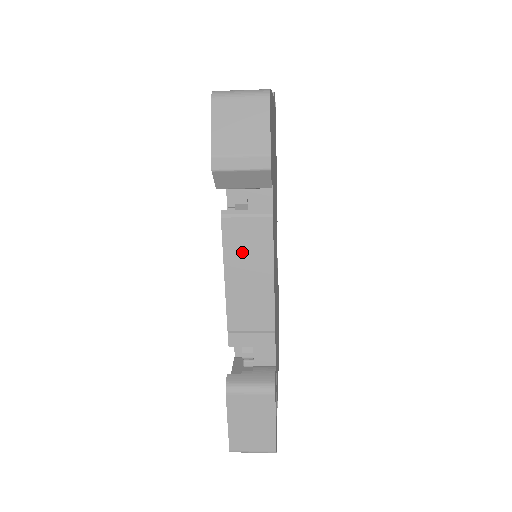
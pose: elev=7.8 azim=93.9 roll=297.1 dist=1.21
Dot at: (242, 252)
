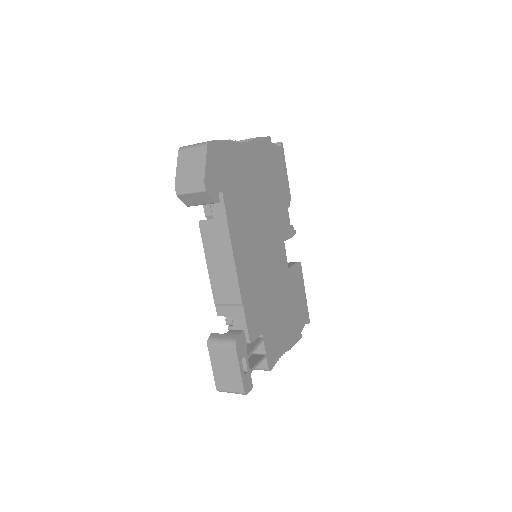
Dot at: (214, 248)
